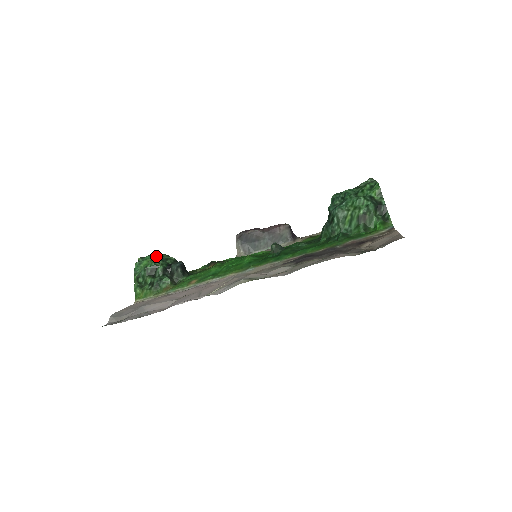
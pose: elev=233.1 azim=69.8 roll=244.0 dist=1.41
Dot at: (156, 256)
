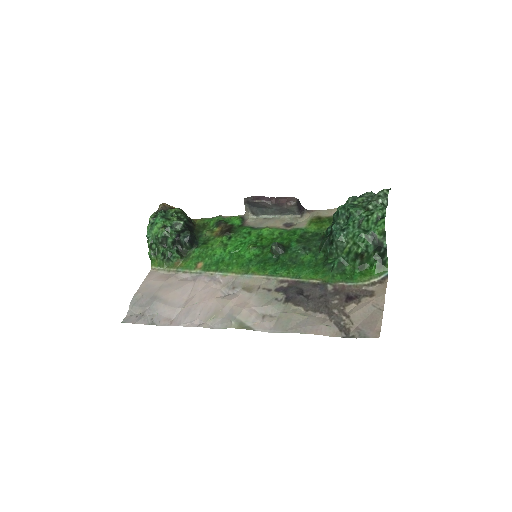
Dot at: (166, 215)
